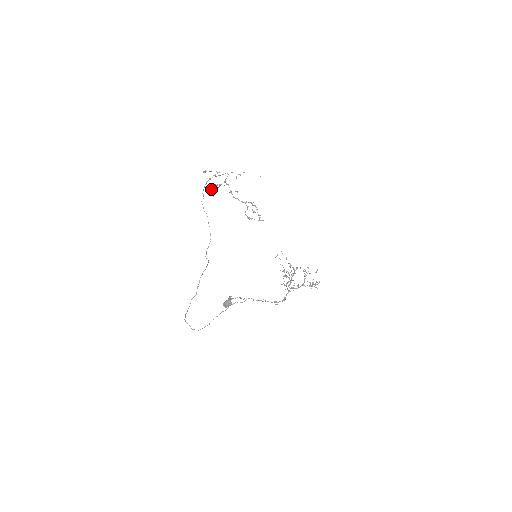
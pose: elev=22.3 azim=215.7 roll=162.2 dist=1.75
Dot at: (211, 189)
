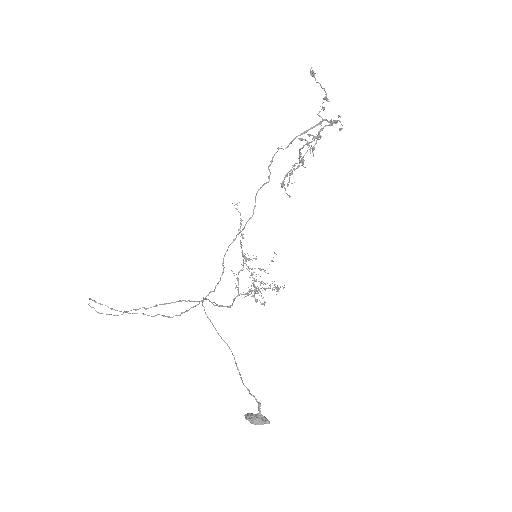
Dot at: occluded
